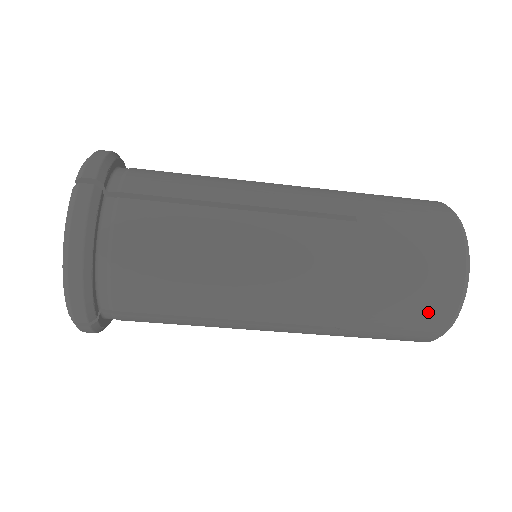
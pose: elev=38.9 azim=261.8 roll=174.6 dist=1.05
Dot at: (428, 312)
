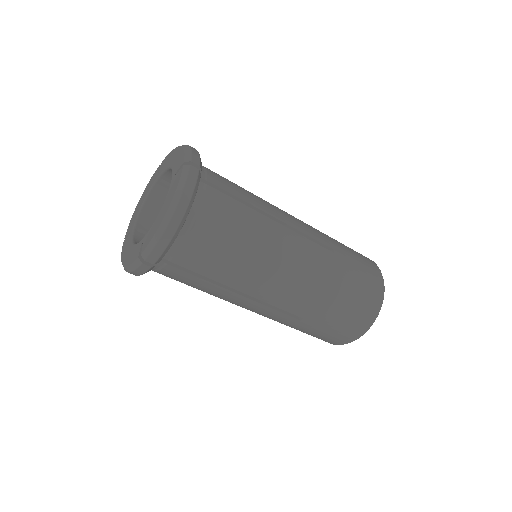
Dot at: (356, 322)
